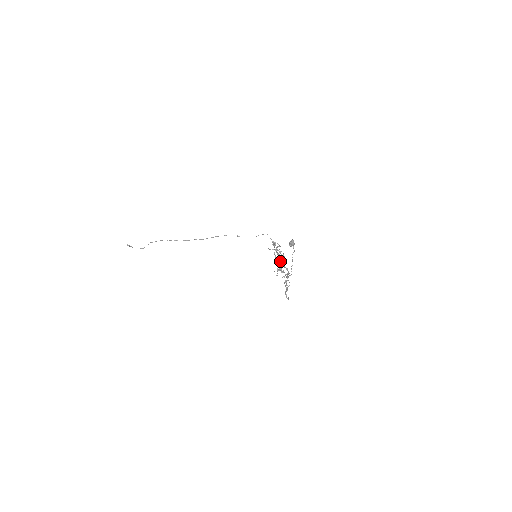
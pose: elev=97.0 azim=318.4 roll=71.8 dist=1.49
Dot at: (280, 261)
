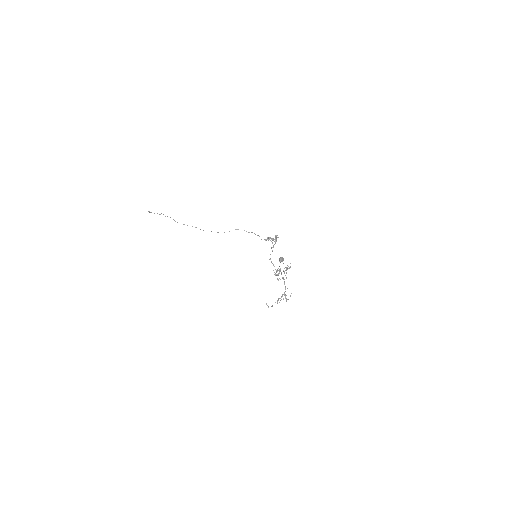
Dot at: (276, 274)
